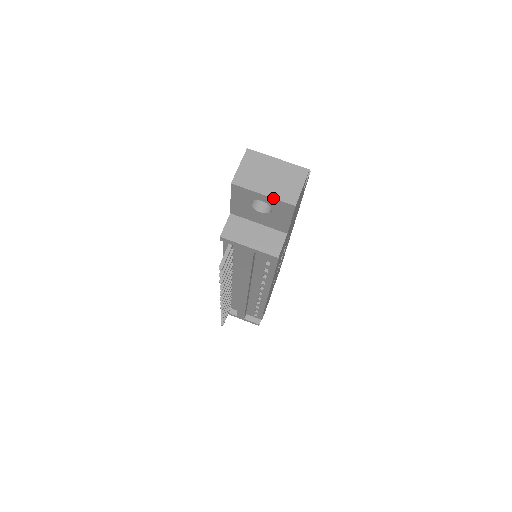
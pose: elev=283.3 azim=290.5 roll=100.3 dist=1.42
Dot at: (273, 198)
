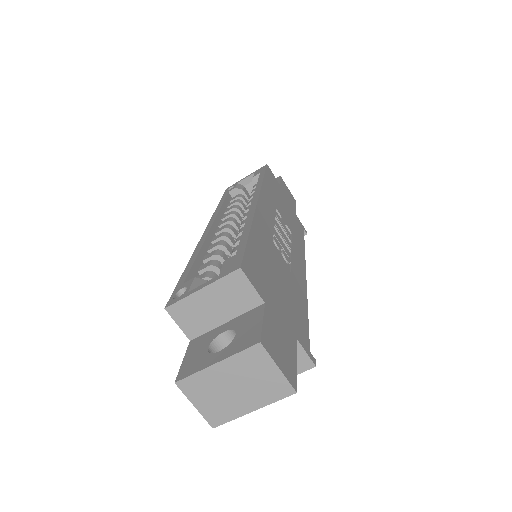
Dot at: occluded
